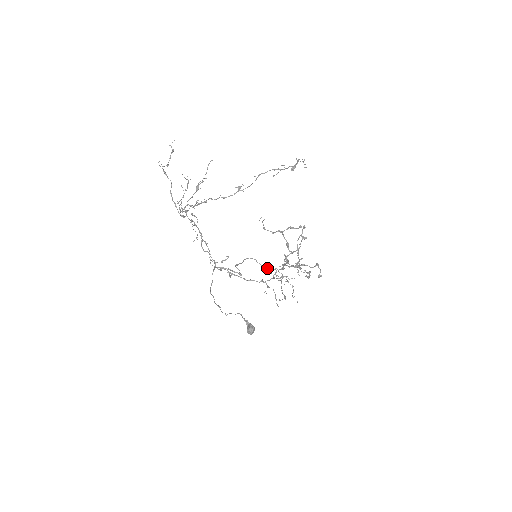
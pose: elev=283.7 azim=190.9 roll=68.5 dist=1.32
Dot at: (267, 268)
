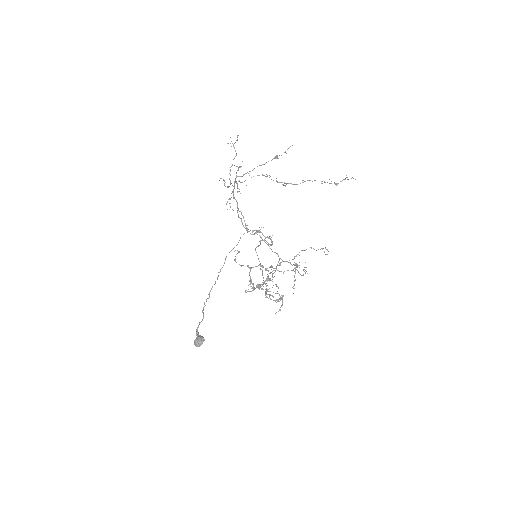
Dot at: occluded
